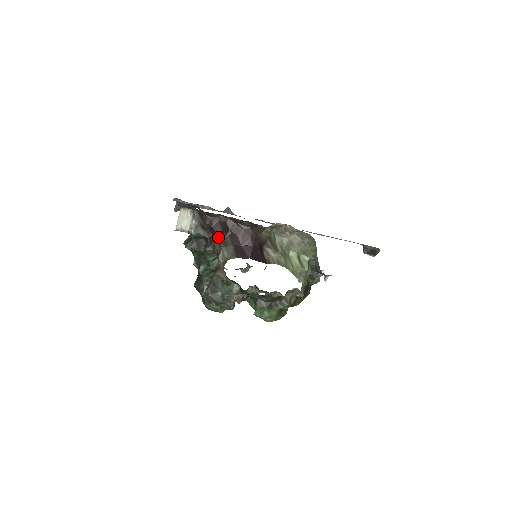
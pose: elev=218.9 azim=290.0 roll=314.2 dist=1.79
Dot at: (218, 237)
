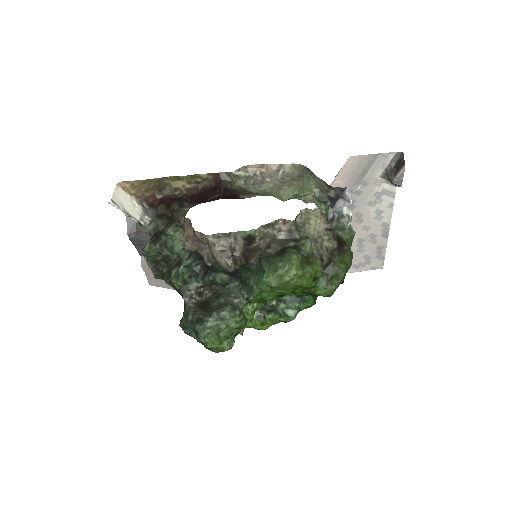
Dot at: (175, 206)
